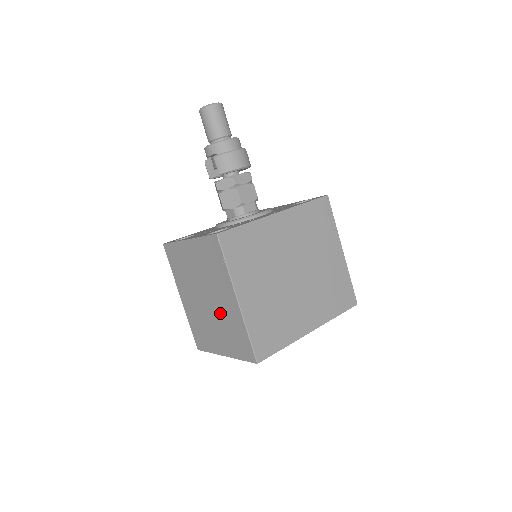
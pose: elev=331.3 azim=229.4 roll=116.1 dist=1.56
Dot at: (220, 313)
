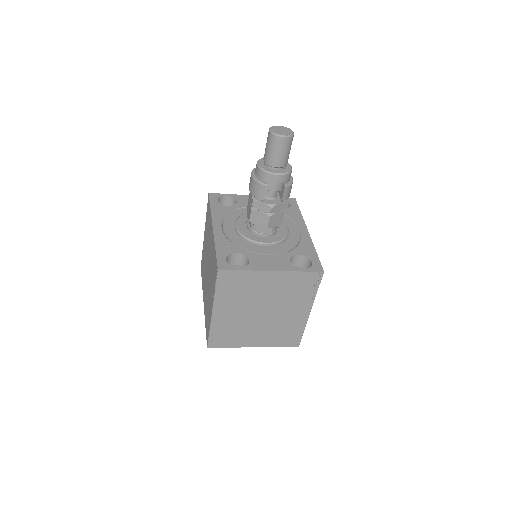
Dot at: (277, 320)
